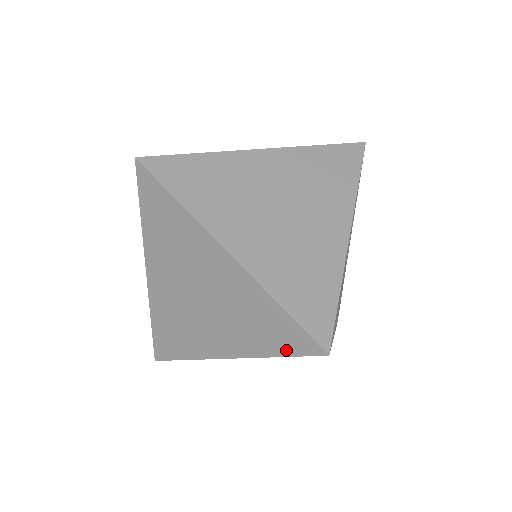
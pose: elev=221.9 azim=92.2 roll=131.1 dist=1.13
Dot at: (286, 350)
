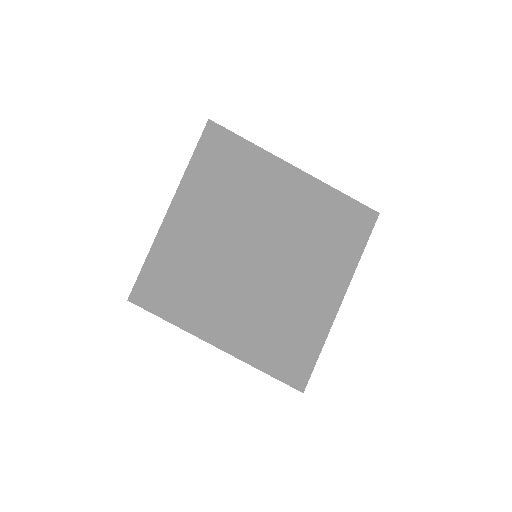
Dot at: occluded
